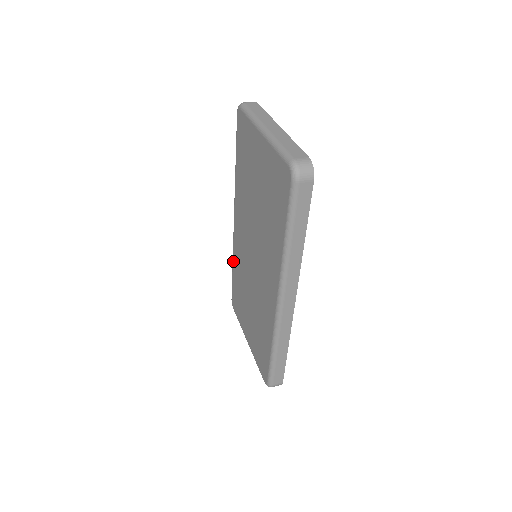
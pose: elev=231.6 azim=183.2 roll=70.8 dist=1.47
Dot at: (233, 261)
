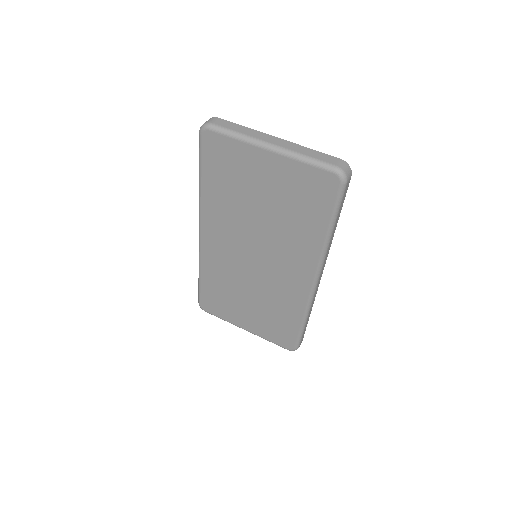
Dot at: (202, 271)
